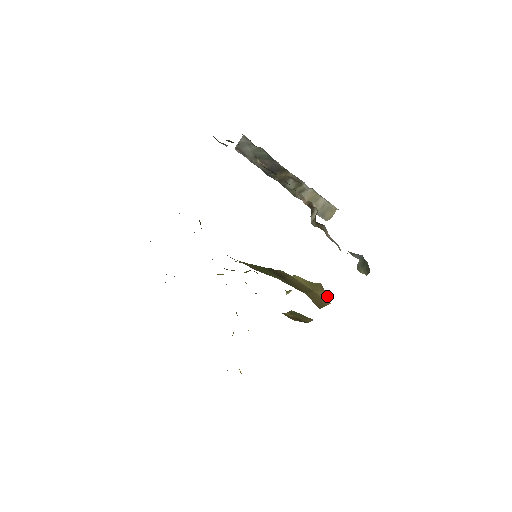
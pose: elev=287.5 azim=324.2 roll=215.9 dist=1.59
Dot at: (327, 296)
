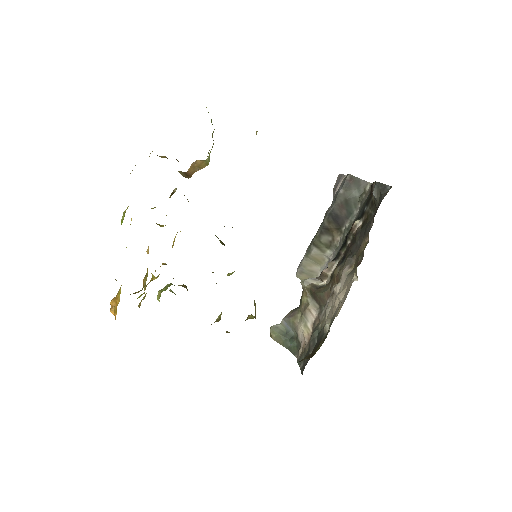
Dot at: occluded
